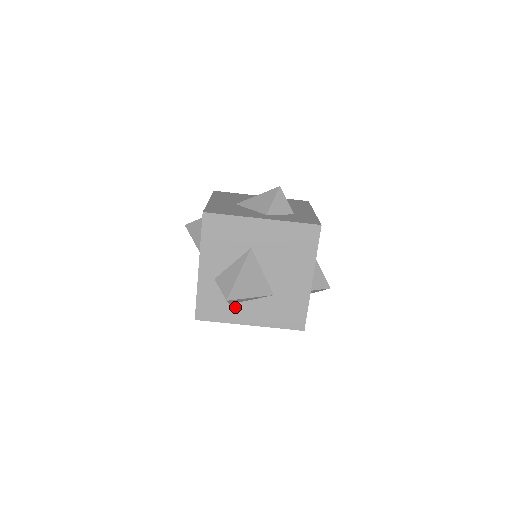
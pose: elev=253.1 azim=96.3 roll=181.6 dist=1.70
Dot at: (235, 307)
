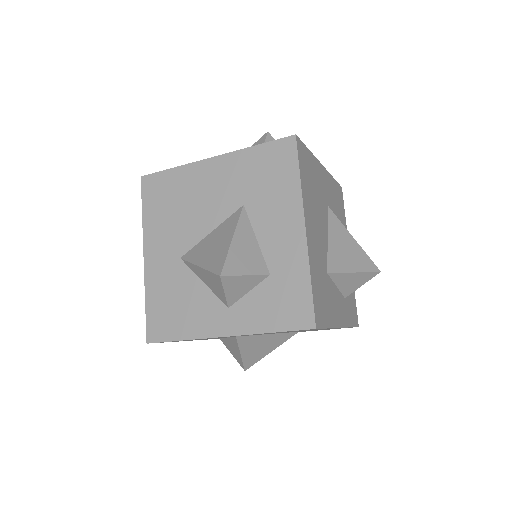
Dot at: occluded
